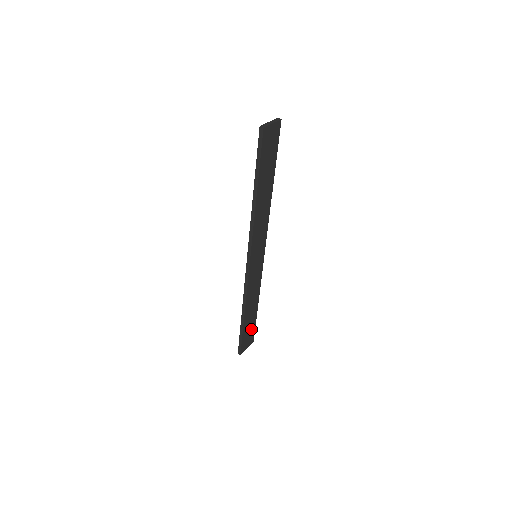
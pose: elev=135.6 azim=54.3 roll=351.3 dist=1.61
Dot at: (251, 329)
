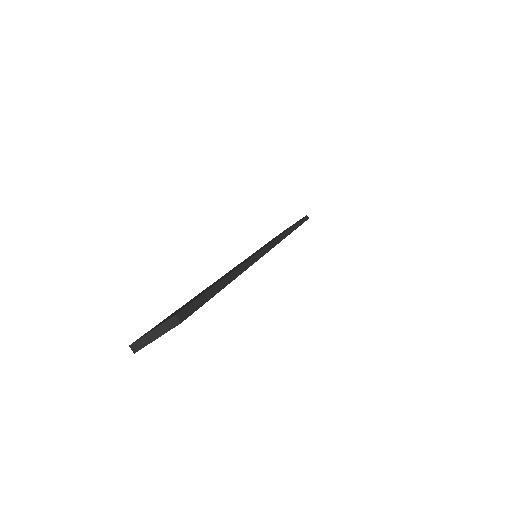
Dot at: occluded
